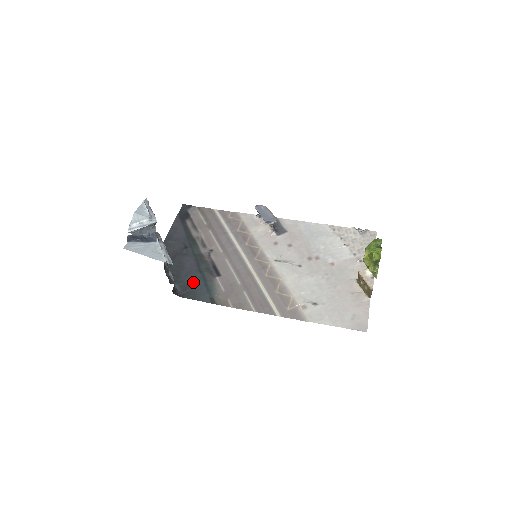
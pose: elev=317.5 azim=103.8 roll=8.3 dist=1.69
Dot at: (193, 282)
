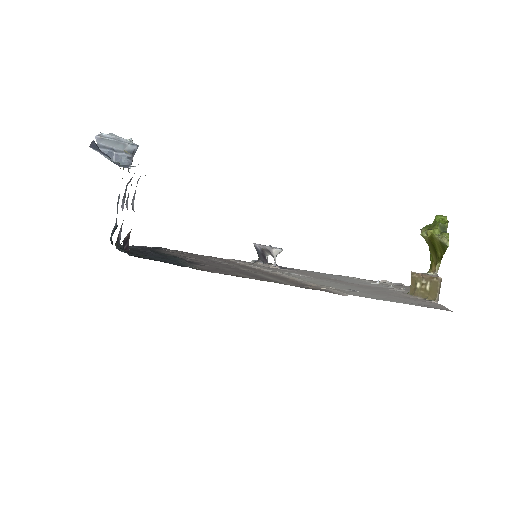
Dot at: (156, 257)
